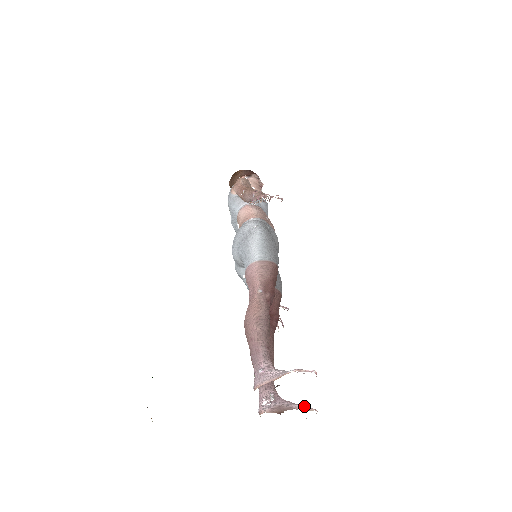
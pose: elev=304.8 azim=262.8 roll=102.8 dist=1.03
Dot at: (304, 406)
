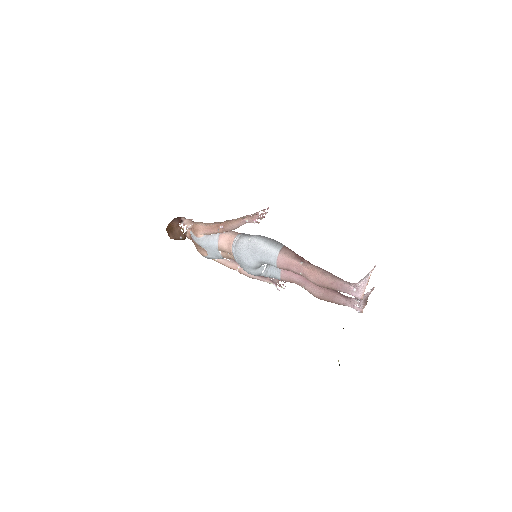
Dot at: (371, 290)
